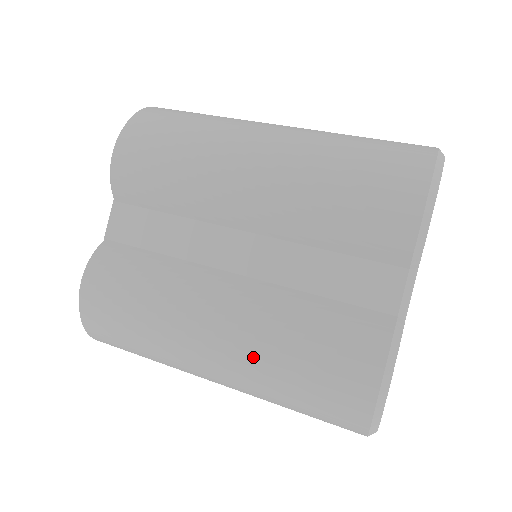
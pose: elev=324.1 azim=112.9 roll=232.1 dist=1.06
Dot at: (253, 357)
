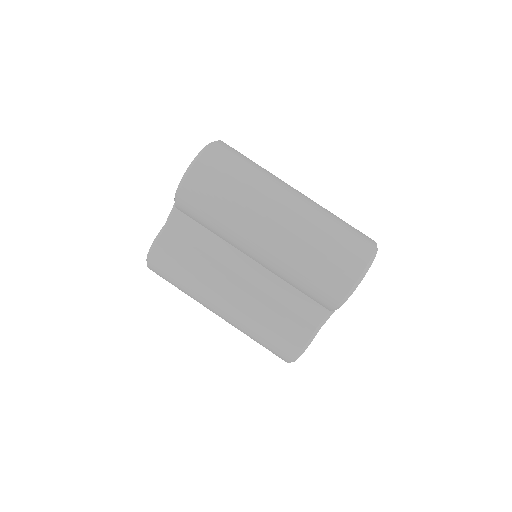
Dot at: (241, 322)
